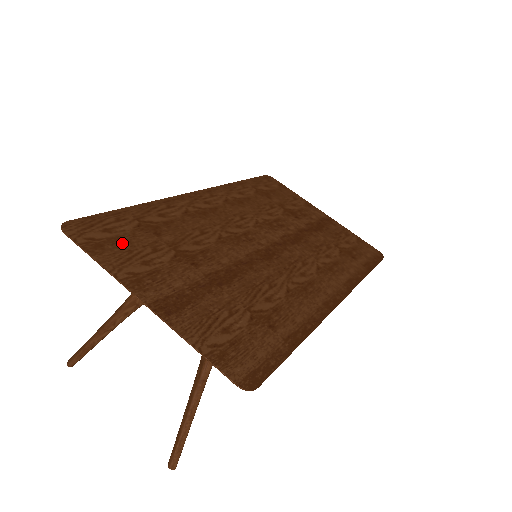
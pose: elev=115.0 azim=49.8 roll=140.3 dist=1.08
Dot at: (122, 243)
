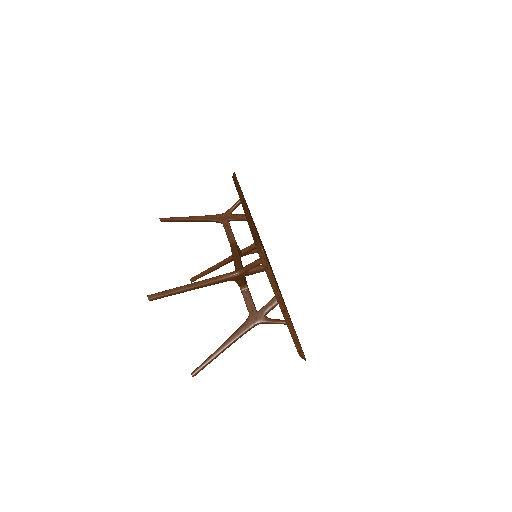
Dot at: occluded
